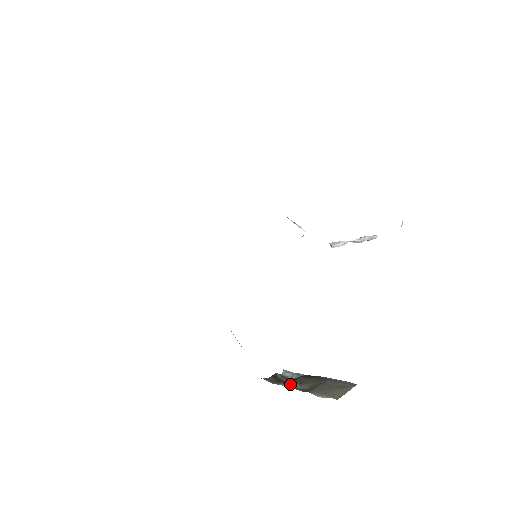
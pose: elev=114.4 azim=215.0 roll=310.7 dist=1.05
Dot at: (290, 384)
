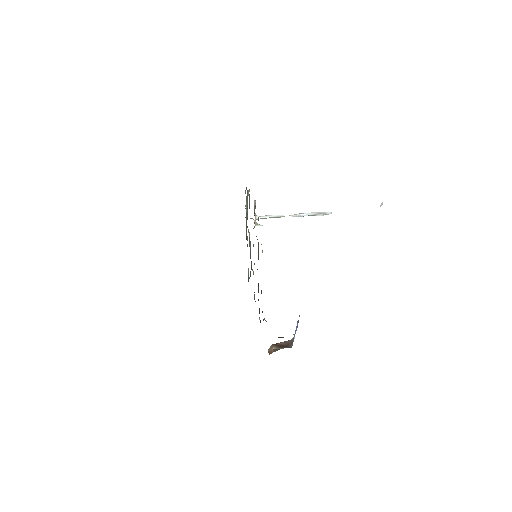
Dot at: occluded
